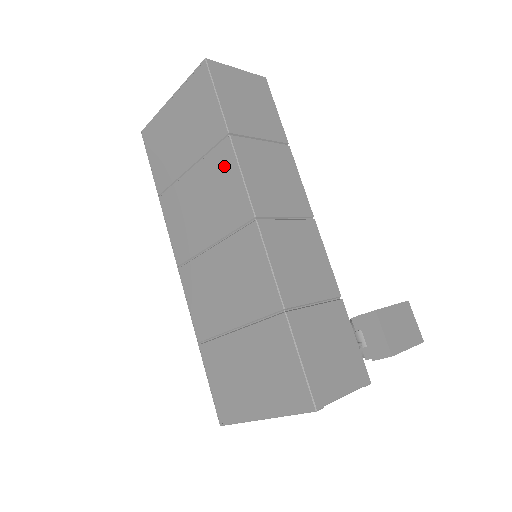
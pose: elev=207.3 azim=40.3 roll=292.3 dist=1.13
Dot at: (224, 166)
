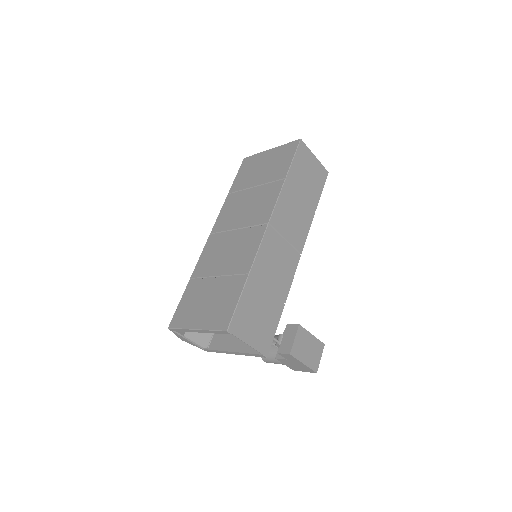
Dot at: (272, 192)
